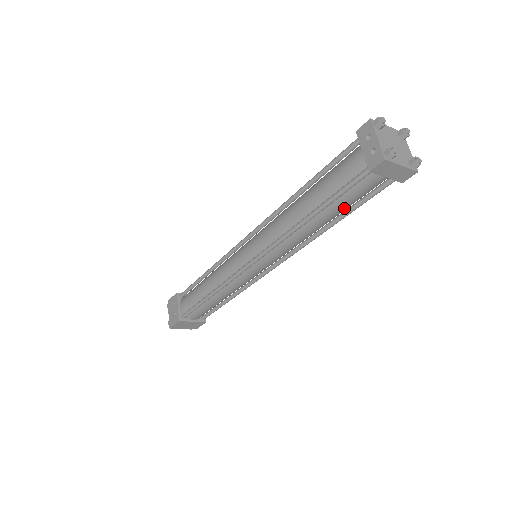
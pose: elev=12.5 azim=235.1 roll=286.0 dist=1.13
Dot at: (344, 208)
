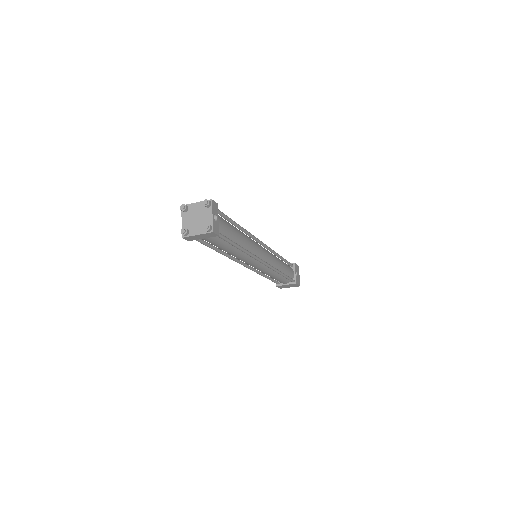
Dot at: (224, 246)
